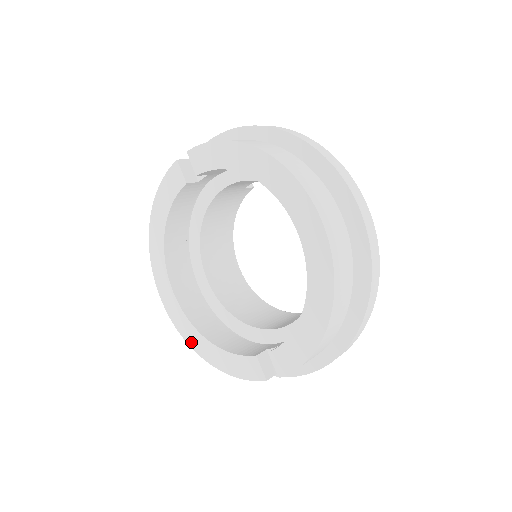
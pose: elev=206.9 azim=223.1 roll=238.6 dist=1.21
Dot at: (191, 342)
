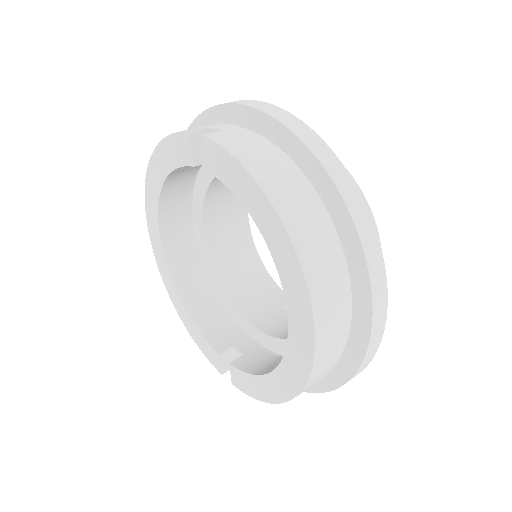
Dot at: (168, 290)
